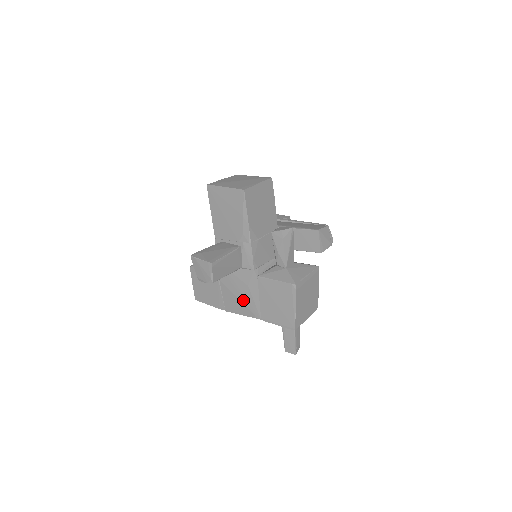
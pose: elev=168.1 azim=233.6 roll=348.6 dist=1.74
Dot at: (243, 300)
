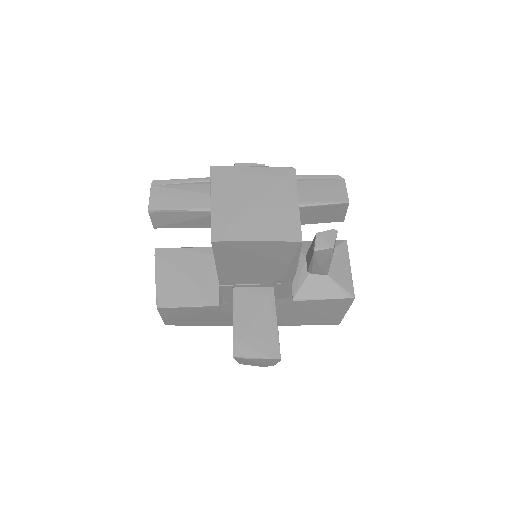
Dot at: occluded
